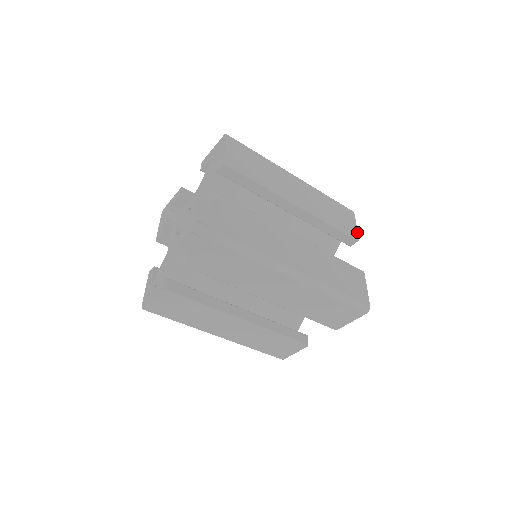
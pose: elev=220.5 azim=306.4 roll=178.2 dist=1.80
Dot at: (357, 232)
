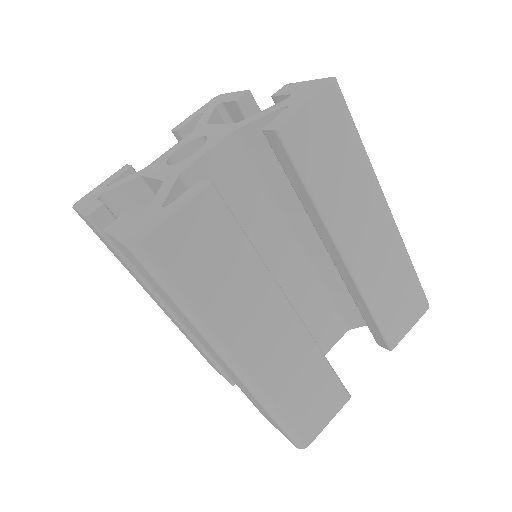
Dot at: occluded
